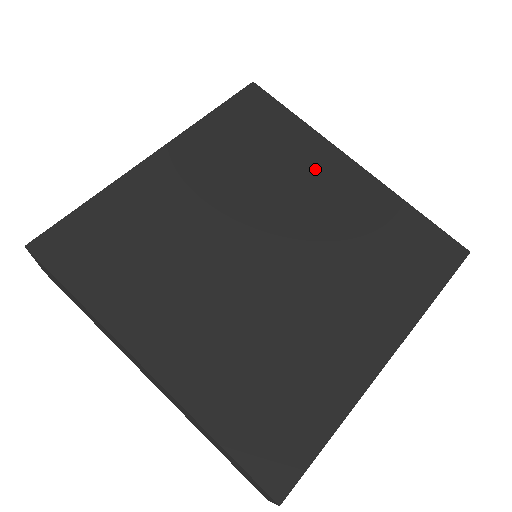
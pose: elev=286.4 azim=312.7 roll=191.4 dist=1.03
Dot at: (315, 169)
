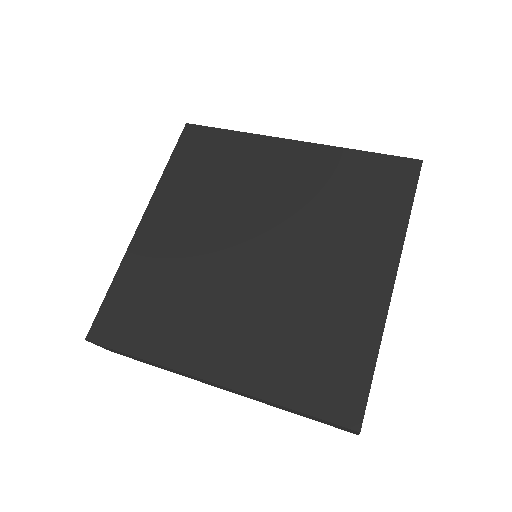
Dot at: (266, 164)
